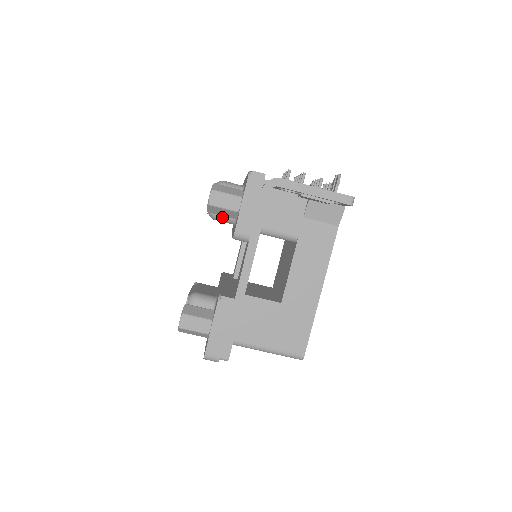
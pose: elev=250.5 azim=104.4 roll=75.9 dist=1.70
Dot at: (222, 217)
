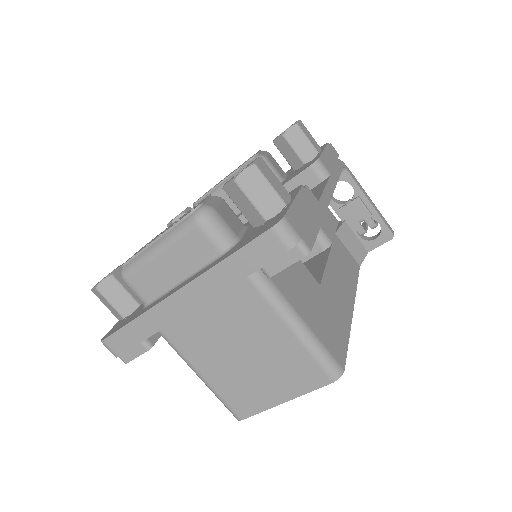
Dot at: occluded
